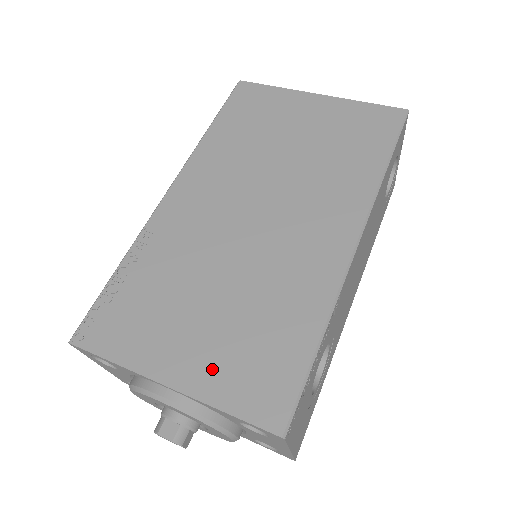
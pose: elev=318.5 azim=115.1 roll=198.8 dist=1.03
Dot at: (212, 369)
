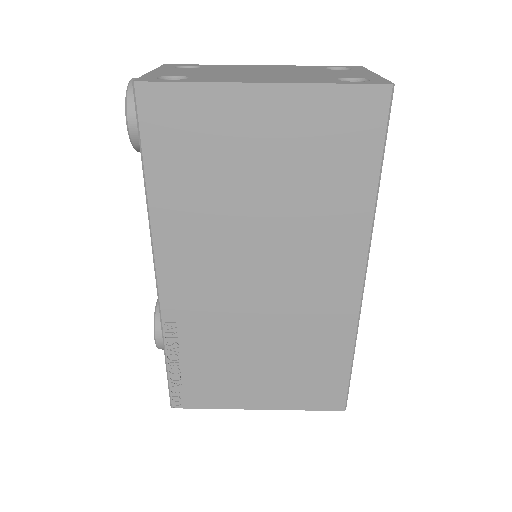
Dot at: (284, 394)
